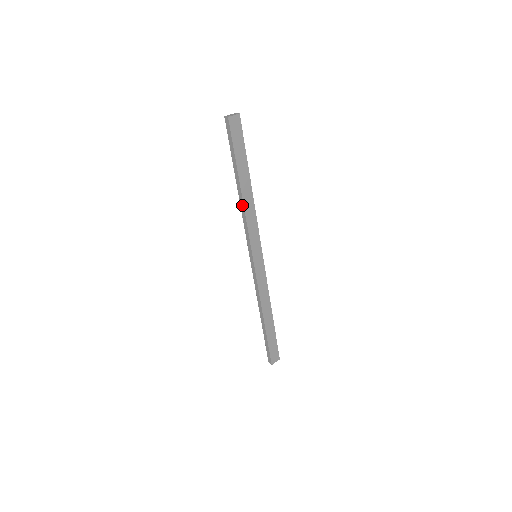
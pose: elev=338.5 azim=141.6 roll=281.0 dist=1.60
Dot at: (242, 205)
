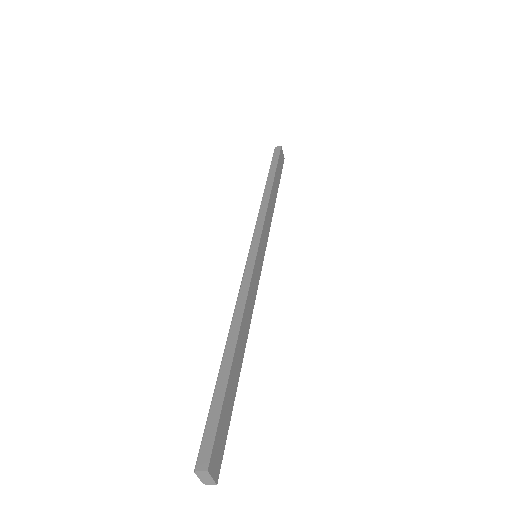
Dot at: (267, 198)
